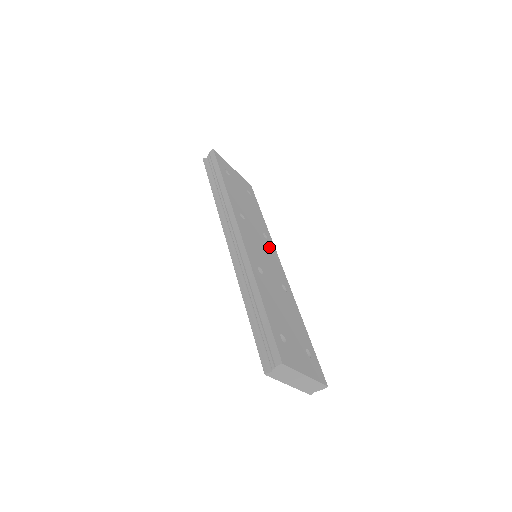
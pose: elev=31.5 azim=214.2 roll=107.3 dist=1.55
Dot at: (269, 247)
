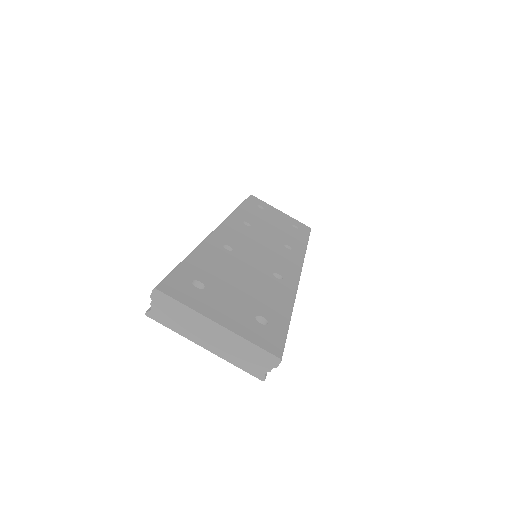
Dot at: (286, 253)
